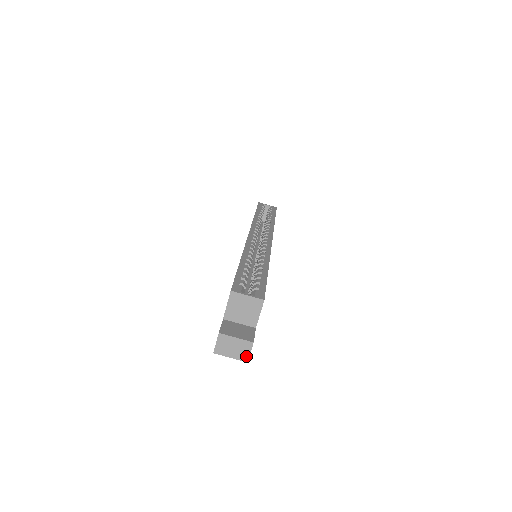
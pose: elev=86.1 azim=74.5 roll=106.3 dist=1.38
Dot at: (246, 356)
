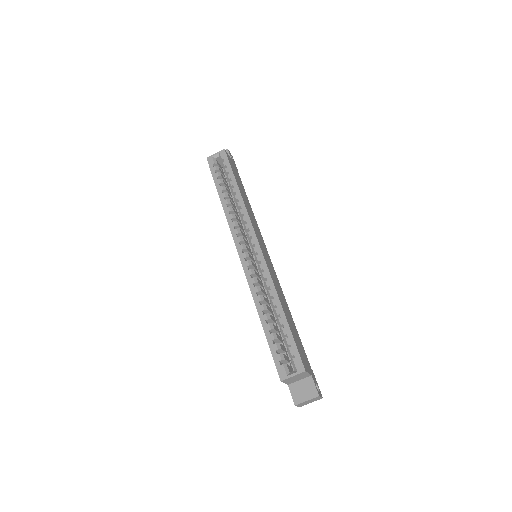
Dot at: (320, 398)
